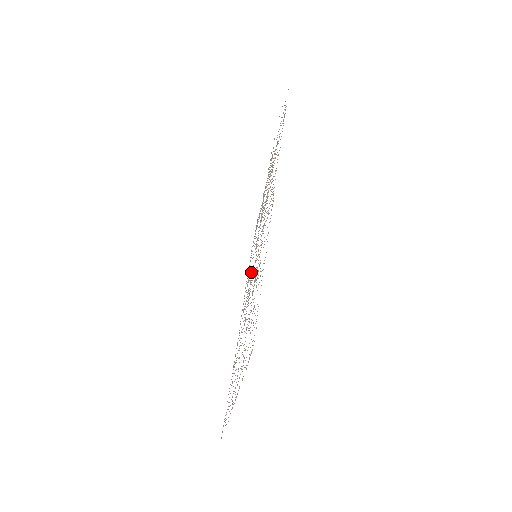
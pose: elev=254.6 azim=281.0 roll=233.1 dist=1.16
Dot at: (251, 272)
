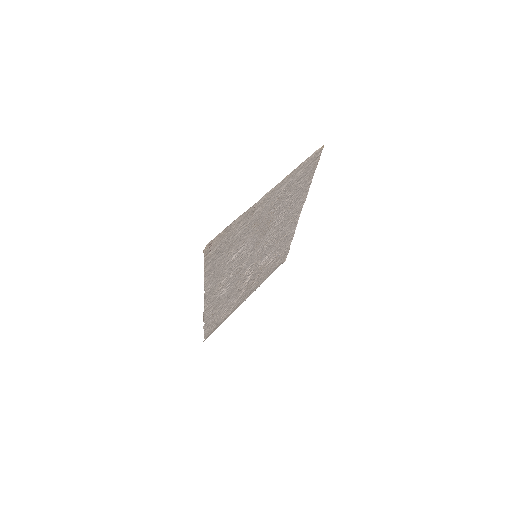
Dot at: (239, 273)
